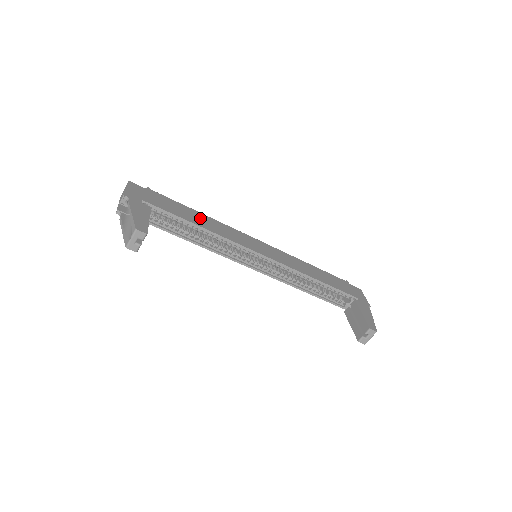
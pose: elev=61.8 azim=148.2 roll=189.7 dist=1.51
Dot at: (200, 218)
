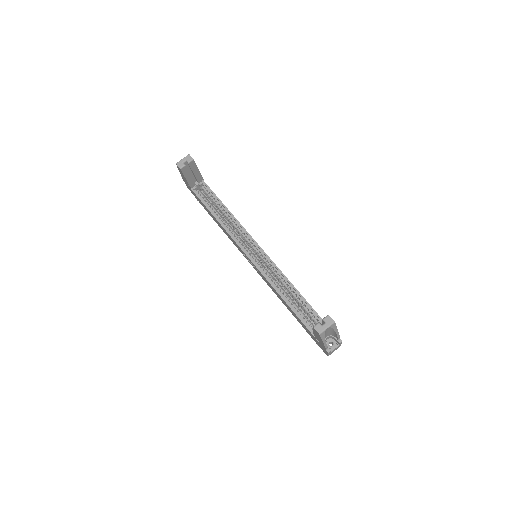
Dot at: occluded
